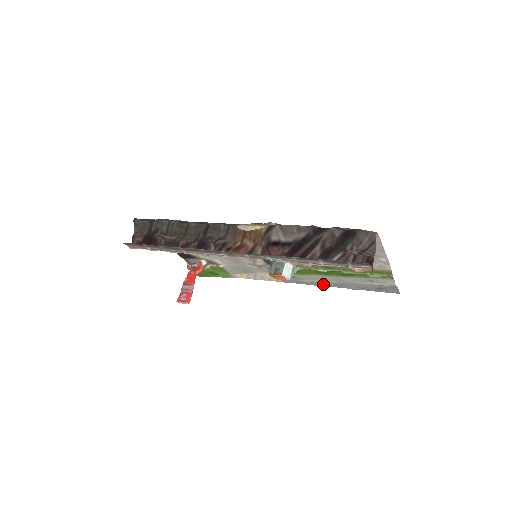
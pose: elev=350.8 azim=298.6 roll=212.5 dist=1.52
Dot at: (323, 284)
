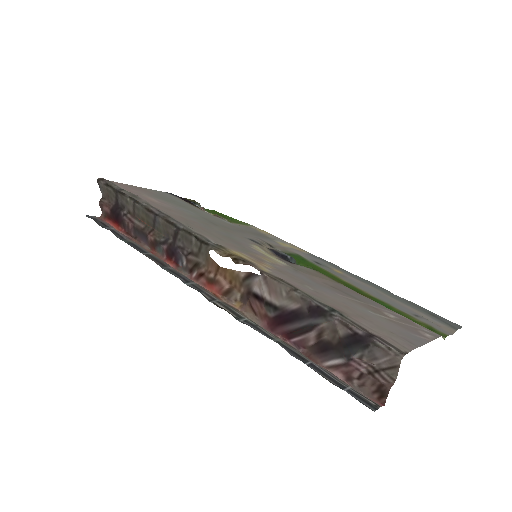
Dot at: (359, 277)
